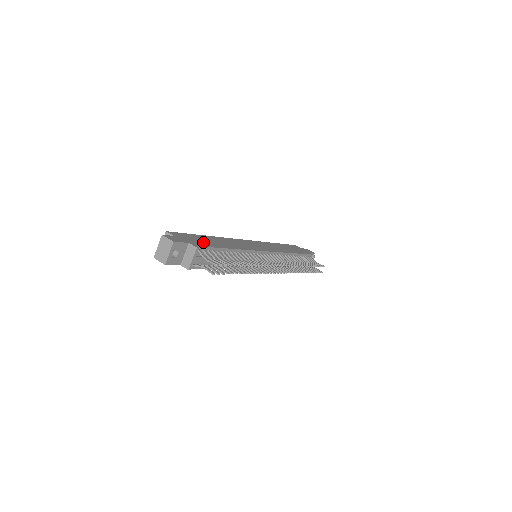
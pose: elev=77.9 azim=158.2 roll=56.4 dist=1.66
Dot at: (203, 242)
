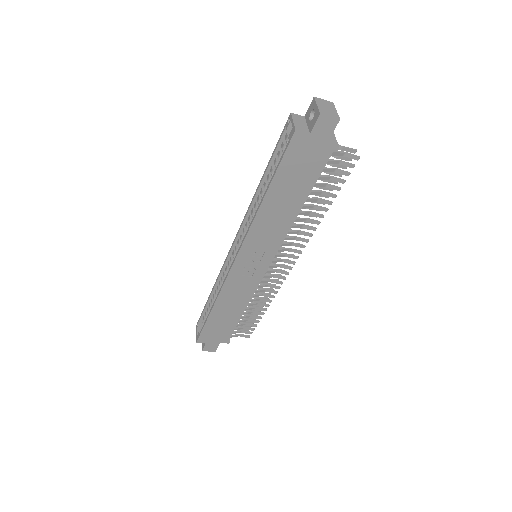
Dot at: occluded
